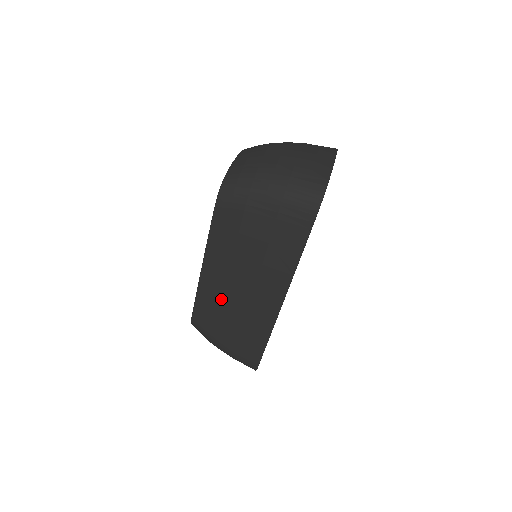
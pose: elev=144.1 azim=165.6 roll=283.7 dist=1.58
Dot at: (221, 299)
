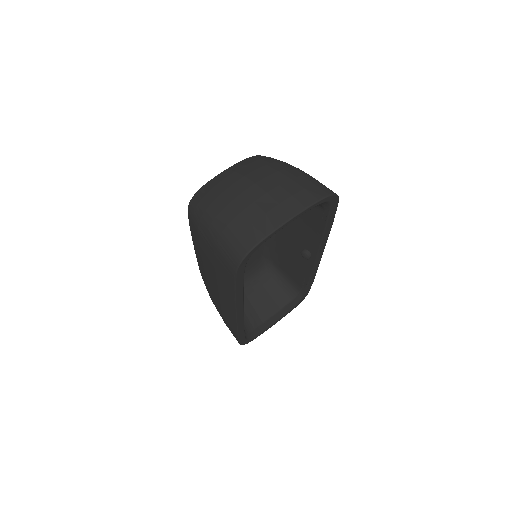
Dot at: (207, 282)
